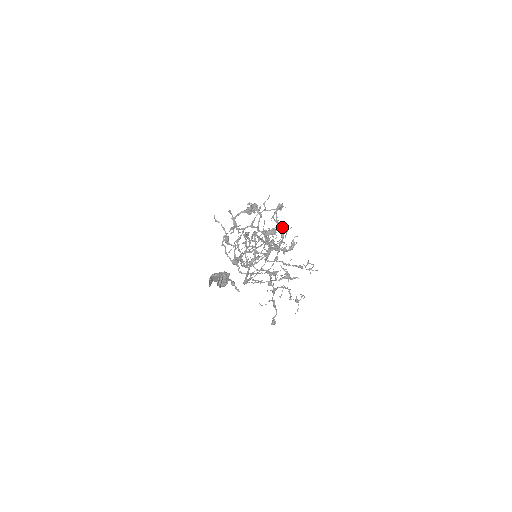
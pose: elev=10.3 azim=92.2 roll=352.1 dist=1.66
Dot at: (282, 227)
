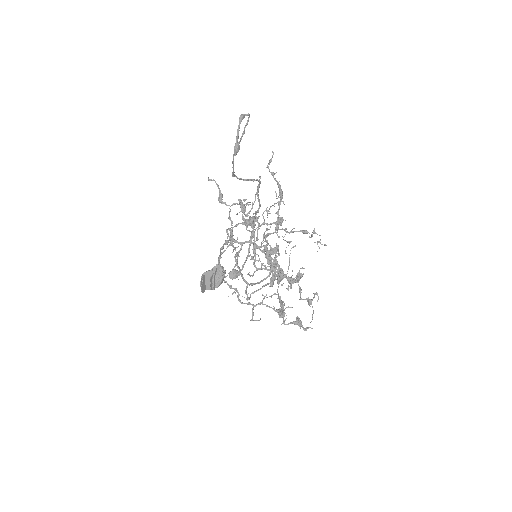
Dot at: occluded
